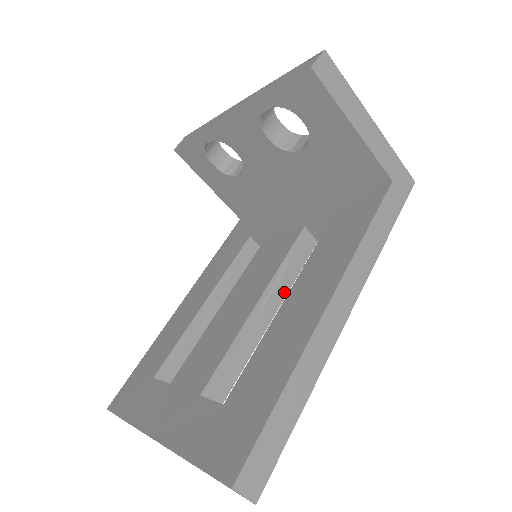
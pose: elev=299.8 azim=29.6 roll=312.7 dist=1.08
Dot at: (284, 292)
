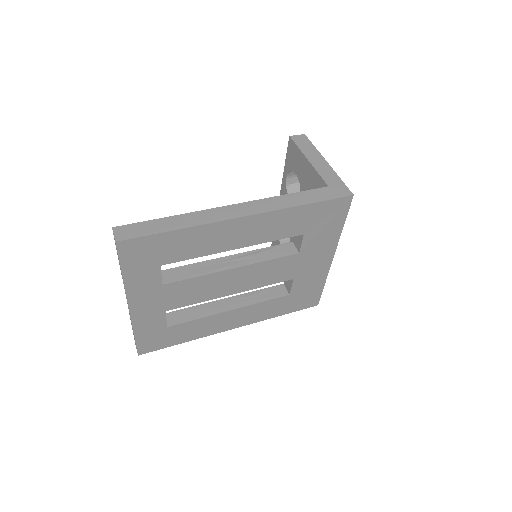
Dot at: (252, 261)
